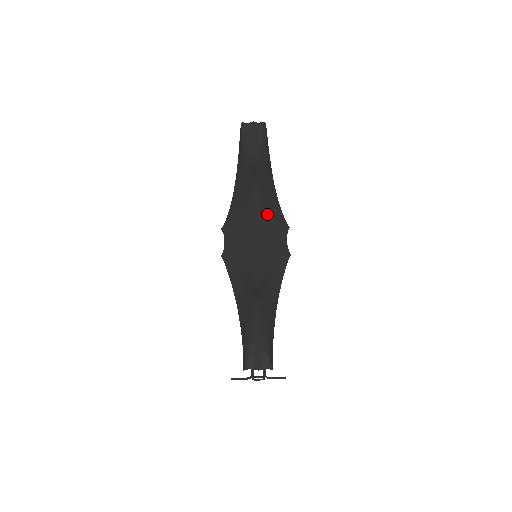
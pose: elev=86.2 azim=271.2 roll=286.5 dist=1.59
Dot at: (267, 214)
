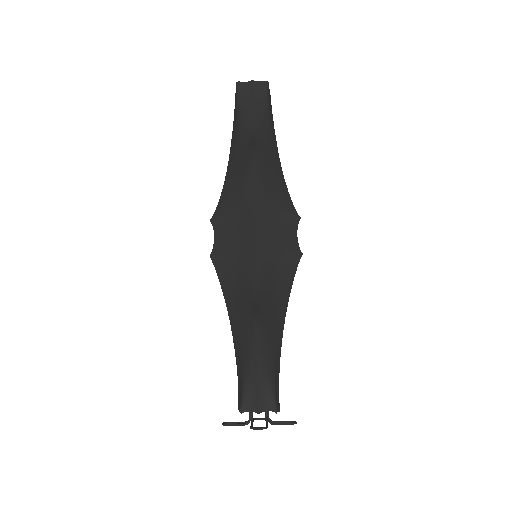
Dot at: (270, 199)
